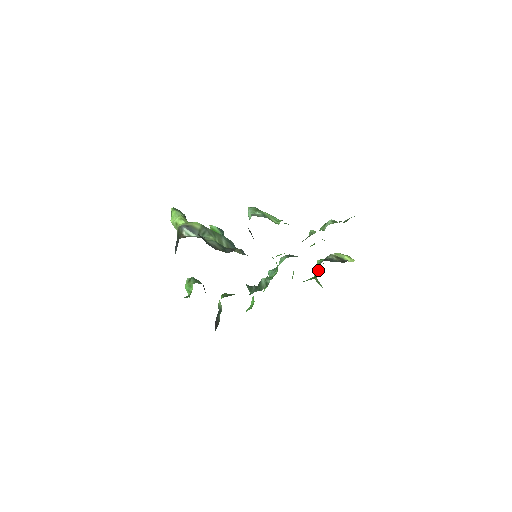
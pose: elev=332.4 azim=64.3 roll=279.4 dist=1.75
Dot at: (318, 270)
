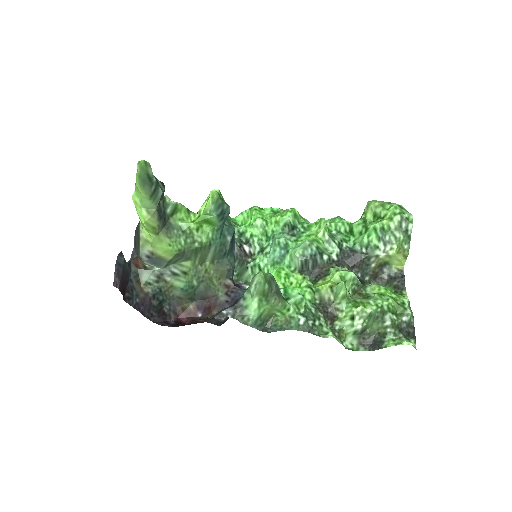
Dot at: (359, 235)
